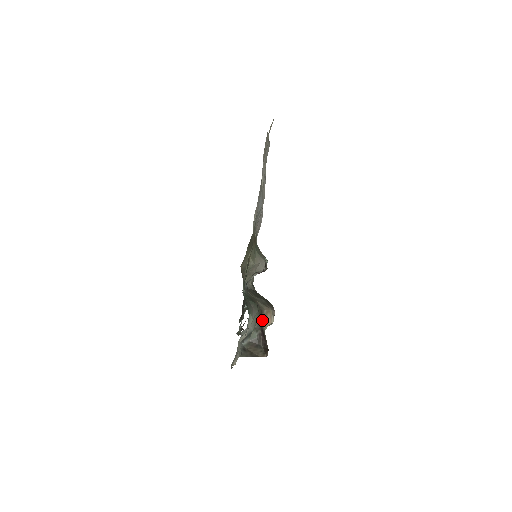
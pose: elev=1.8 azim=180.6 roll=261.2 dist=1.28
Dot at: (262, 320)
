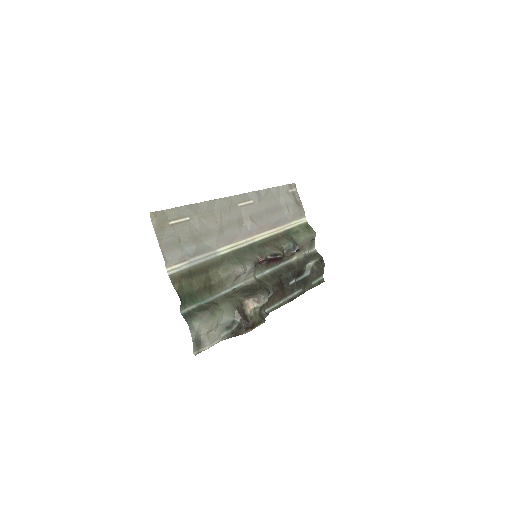
Dot at: (244, 309)
